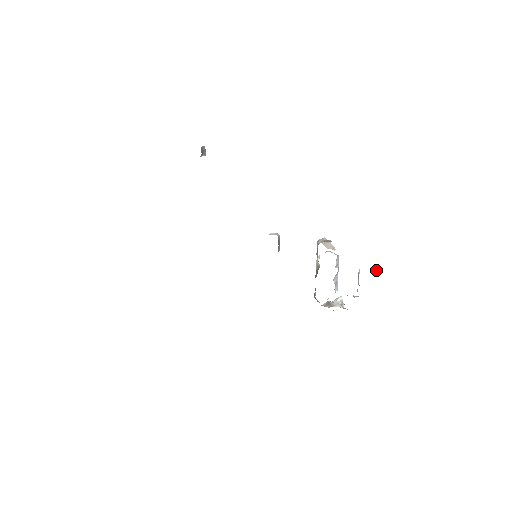
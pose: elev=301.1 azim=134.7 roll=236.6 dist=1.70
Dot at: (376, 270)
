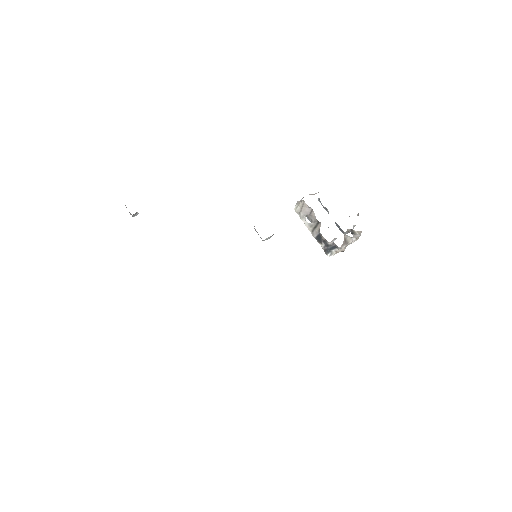
Dot at: occluded
